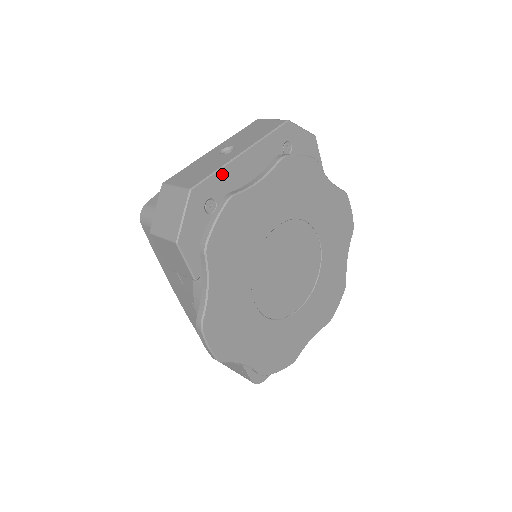
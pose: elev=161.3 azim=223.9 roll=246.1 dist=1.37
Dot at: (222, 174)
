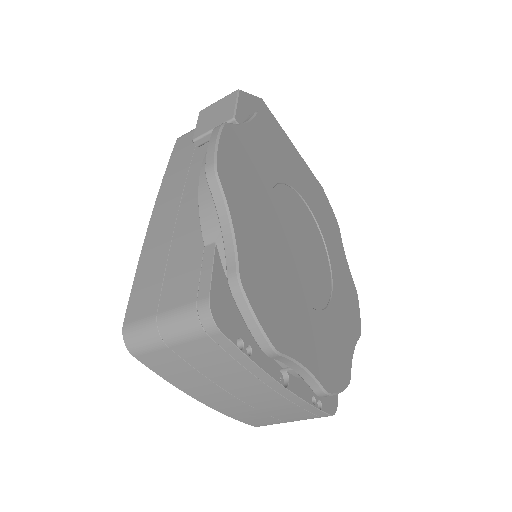
Dot at: occluded
